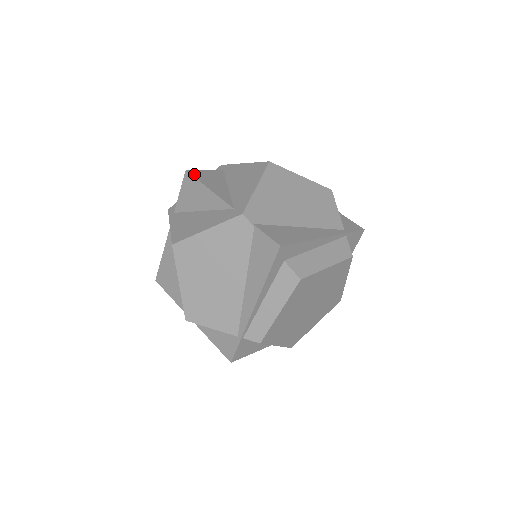
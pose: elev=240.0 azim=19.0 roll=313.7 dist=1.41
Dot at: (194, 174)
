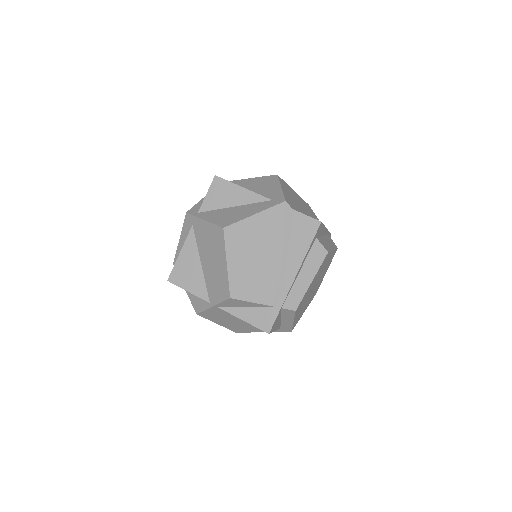
Dot at: occluded
